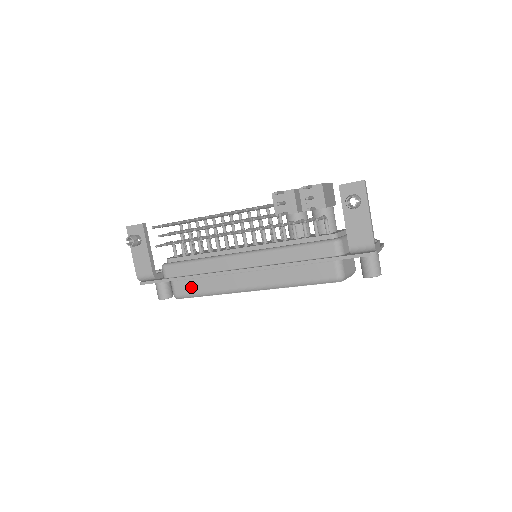
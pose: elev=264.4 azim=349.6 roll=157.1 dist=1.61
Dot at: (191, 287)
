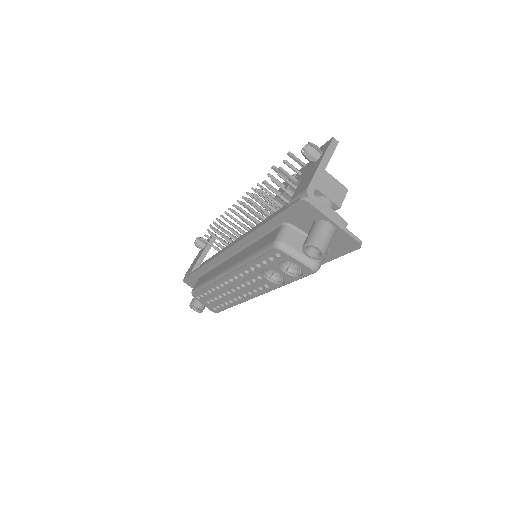
Dot at: (202, 280)
